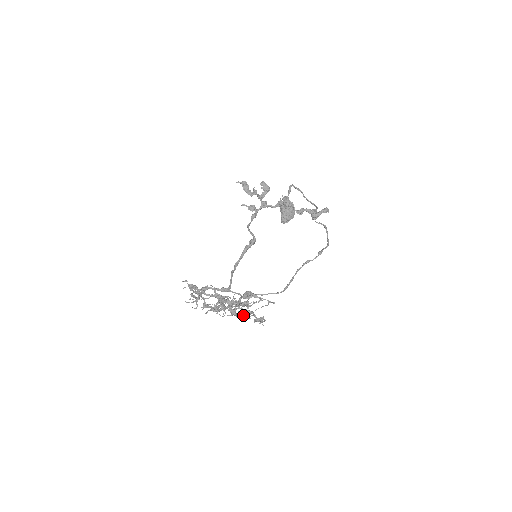
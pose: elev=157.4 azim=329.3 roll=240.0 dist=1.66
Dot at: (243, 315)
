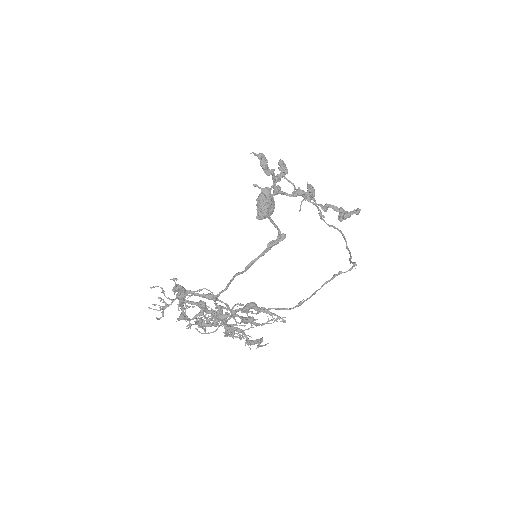
Dot at: (234, 334)
